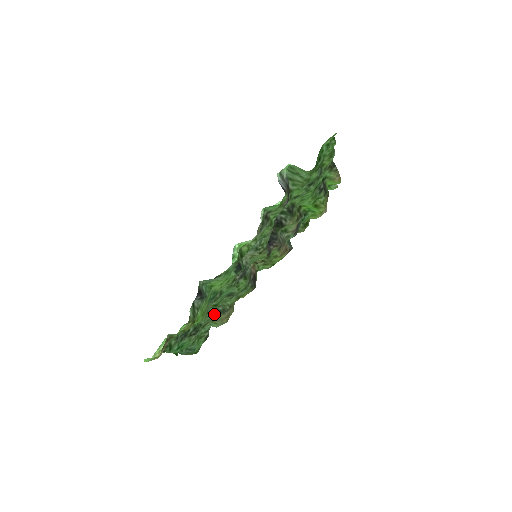
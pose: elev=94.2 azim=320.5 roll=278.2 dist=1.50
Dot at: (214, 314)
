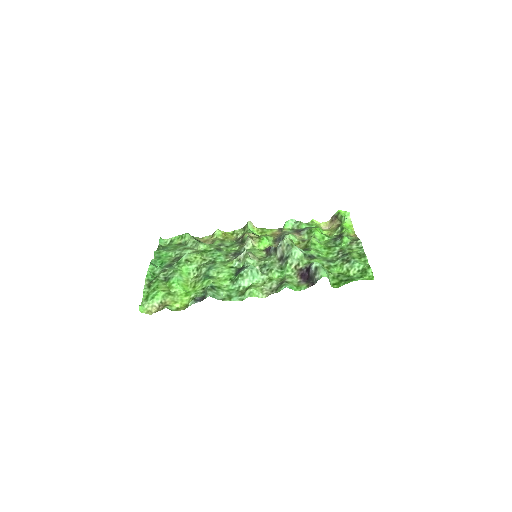
Dot at: (197, 240)
